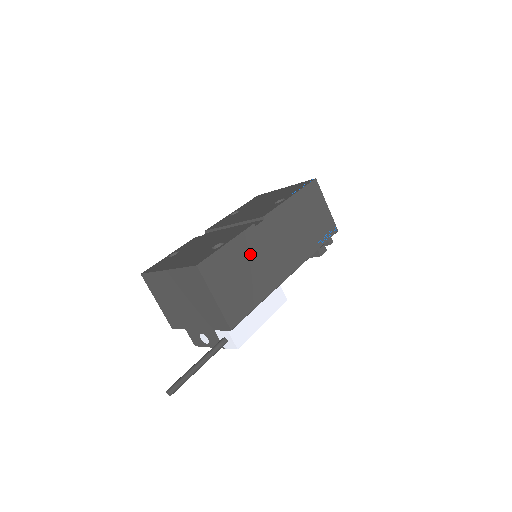
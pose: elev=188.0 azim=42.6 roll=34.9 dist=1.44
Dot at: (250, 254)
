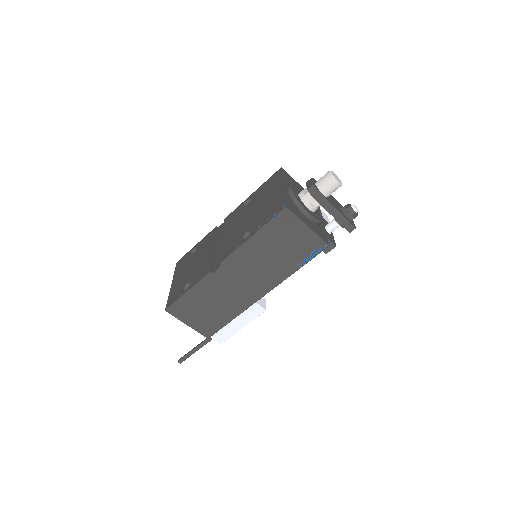
Dot at: (212, 293)
